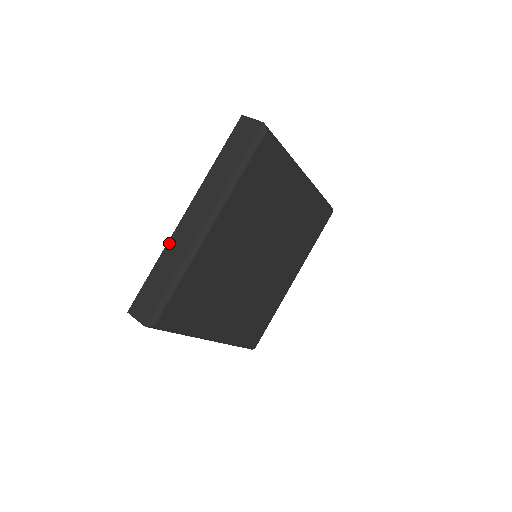
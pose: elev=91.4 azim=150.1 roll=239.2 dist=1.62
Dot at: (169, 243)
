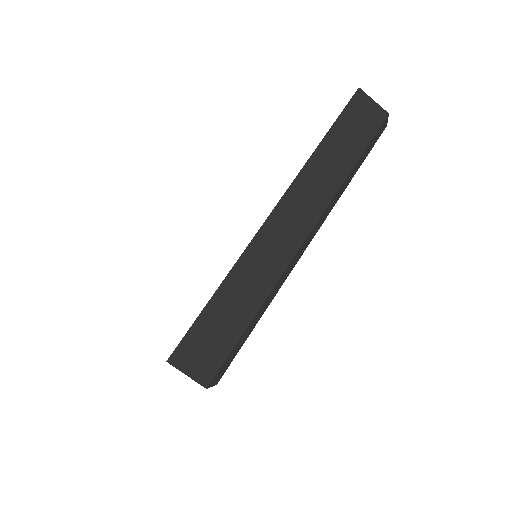
Dot at: (246, 254)
